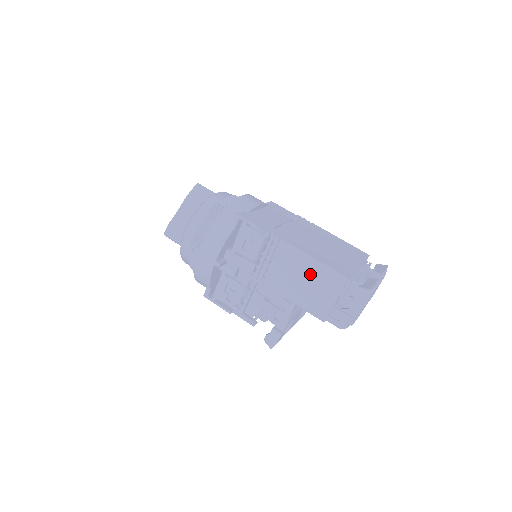
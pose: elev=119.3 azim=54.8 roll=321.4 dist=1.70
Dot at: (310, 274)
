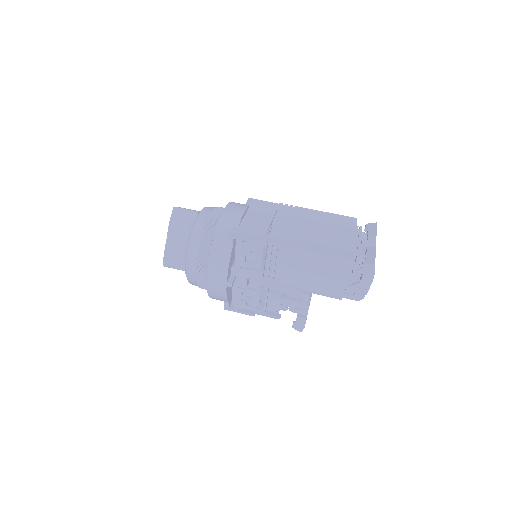
Dot at: (316, 266)
